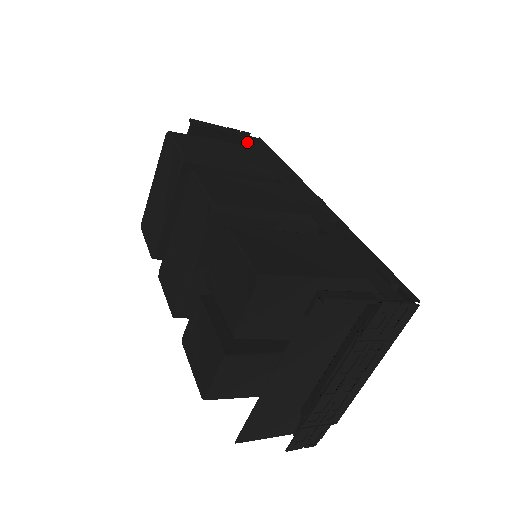
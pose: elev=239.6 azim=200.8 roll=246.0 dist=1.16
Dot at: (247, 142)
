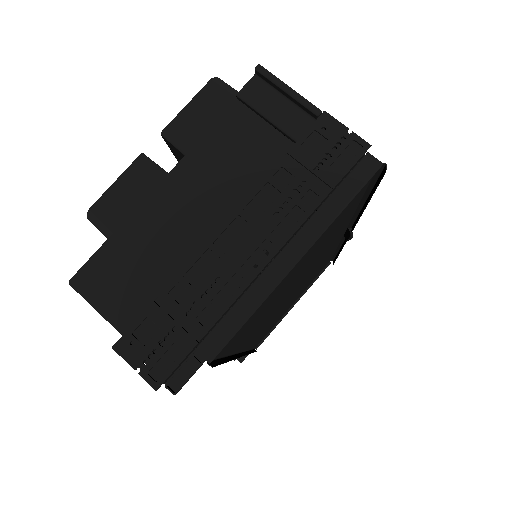
Dot at: occluded
